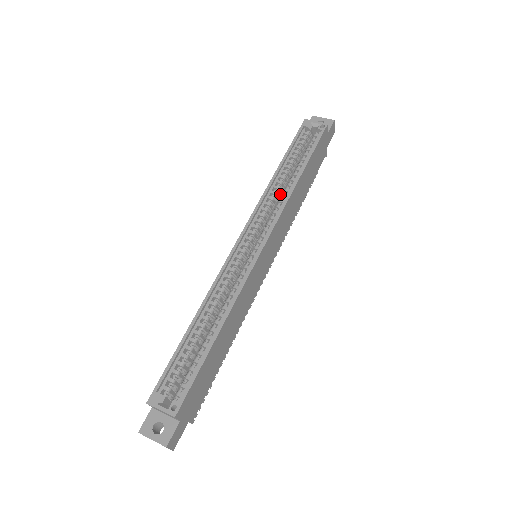
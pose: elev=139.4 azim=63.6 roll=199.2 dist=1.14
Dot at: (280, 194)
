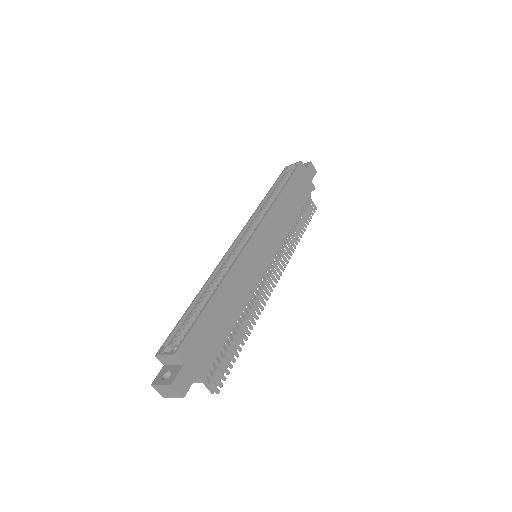
Dot at: occluded
